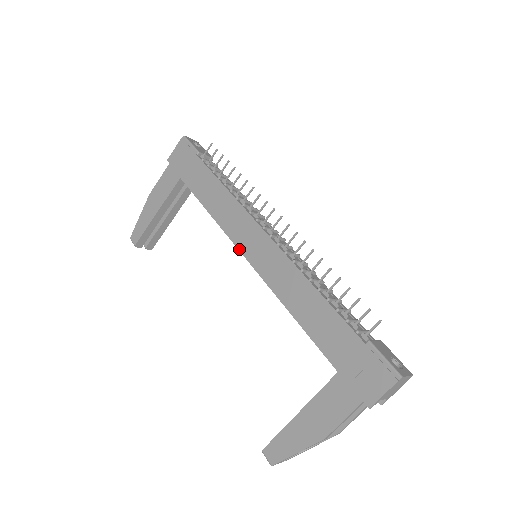
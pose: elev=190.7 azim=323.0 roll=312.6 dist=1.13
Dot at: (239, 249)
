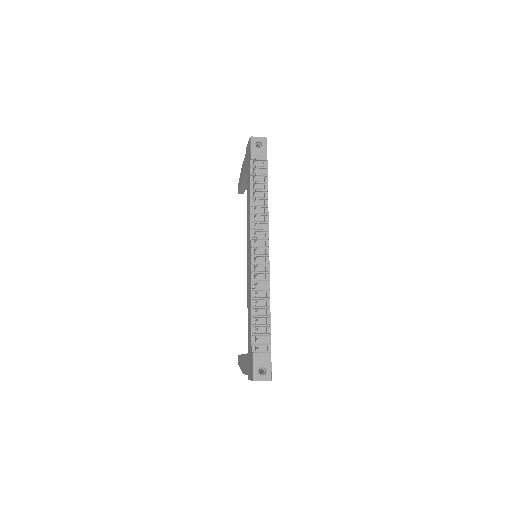
Dot at: (247, 248)
